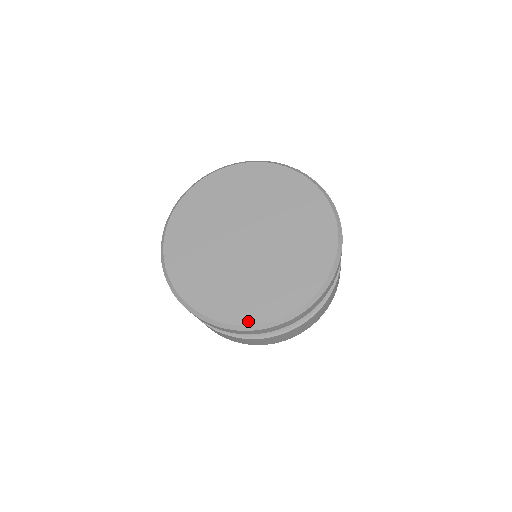
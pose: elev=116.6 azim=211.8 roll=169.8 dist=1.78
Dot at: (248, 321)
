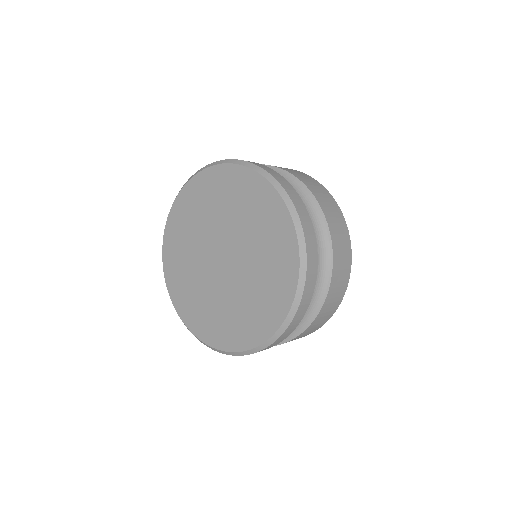
Dot at: (188, 324)
